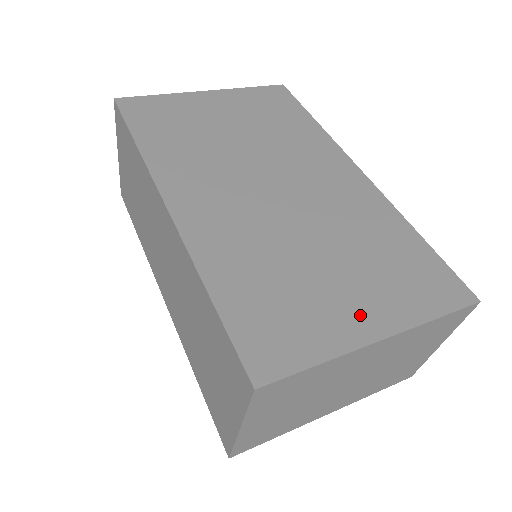
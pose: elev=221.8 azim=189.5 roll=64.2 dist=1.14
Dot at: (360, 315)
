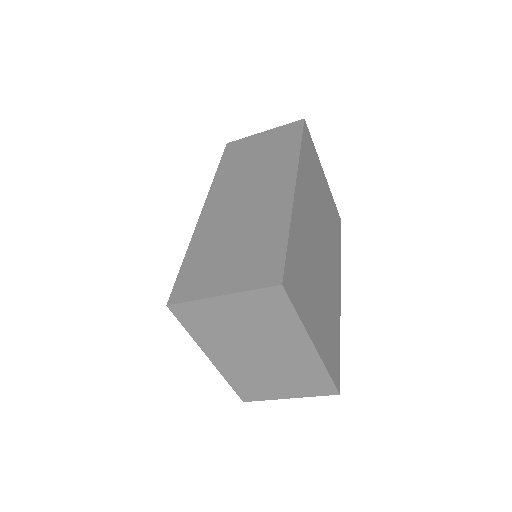
Dot at: (315, 327)
